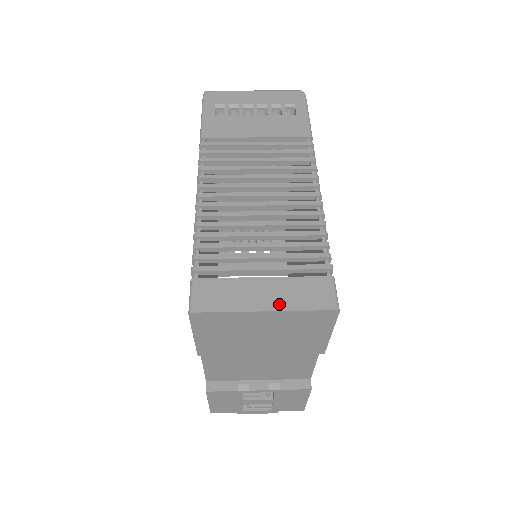
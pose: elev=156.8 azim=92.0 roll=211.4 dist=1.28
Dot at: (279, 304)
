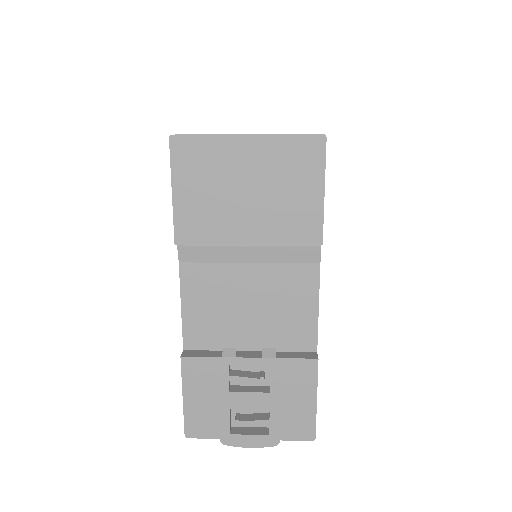
Dot at: (263, 134)
